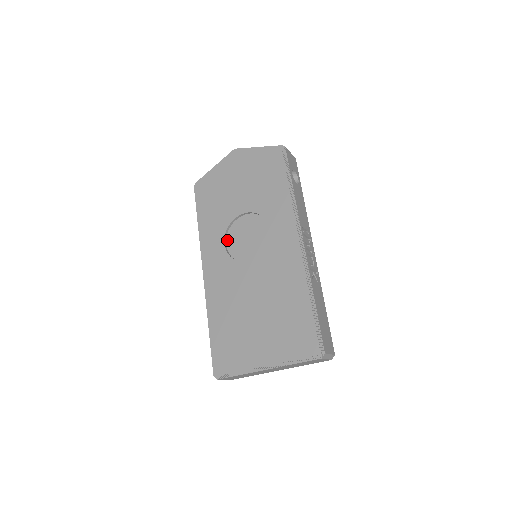
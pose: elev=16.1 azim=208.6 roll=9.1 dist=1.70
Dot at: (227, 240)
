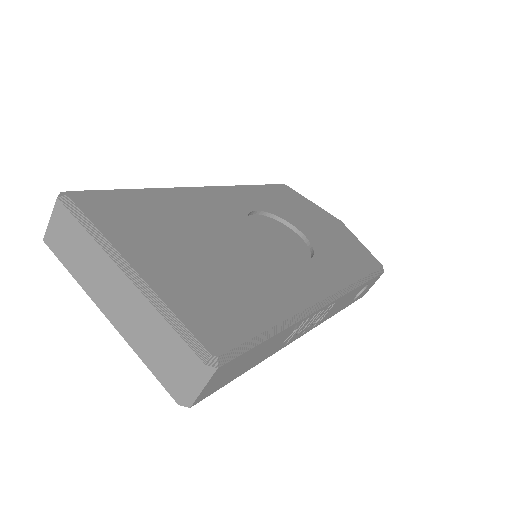
Dot at: (259, 215)
